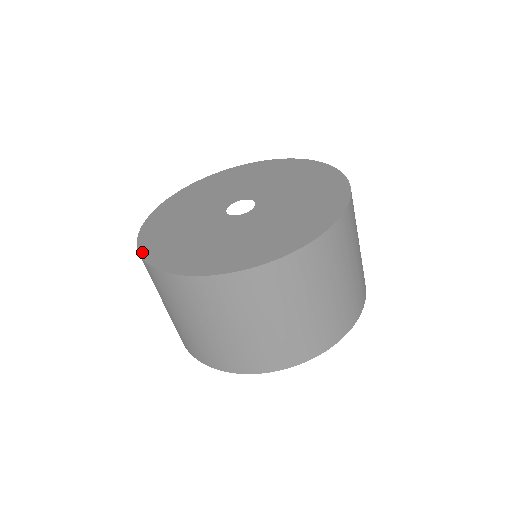
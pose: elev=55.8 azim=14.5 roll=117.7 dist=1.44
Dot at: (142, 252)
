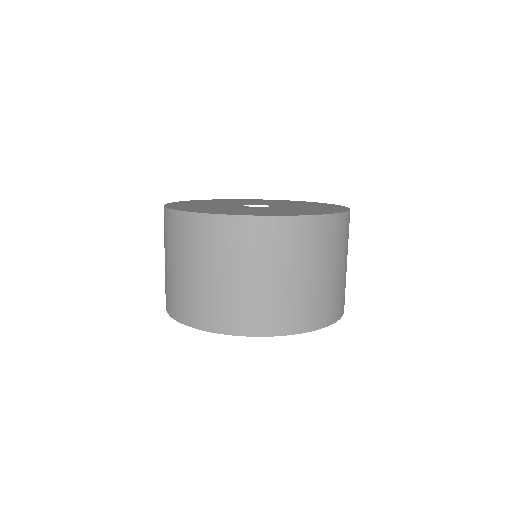
Dot at: (166, 205)
